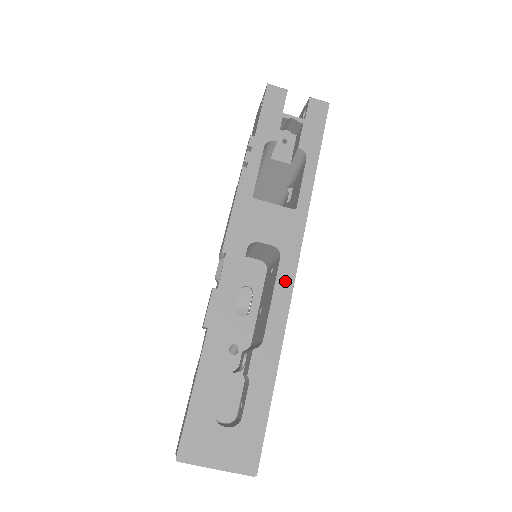
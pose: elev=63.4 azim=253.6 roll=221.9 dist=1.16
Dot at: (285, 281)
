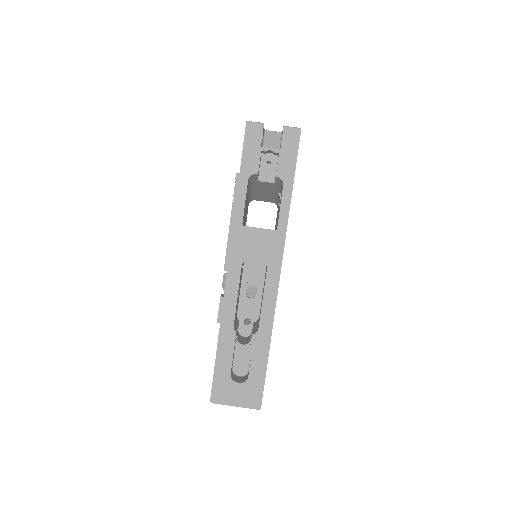
Dot at: (271, 286)
